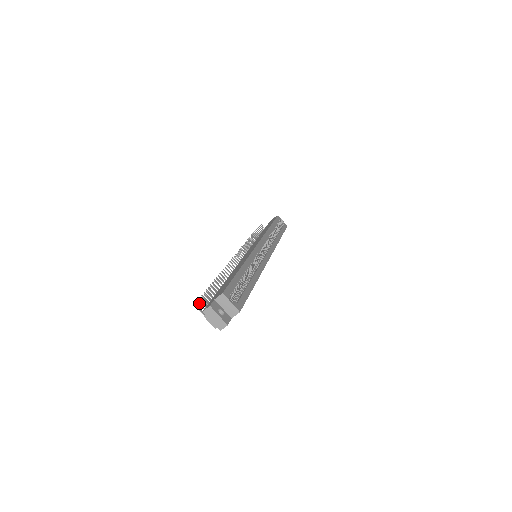
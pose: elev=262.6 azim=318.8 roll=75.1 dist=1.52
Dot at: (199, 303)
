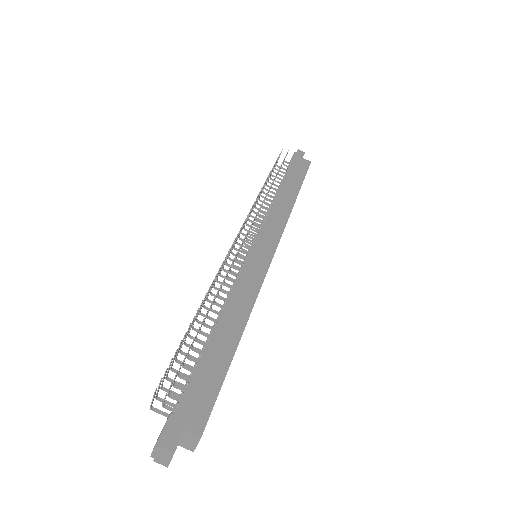
Dot at: occluded
